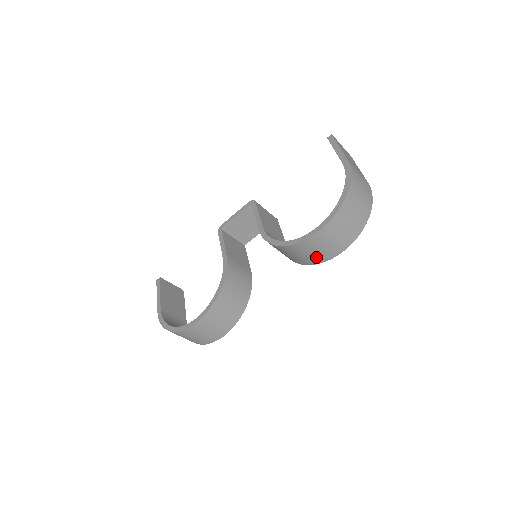
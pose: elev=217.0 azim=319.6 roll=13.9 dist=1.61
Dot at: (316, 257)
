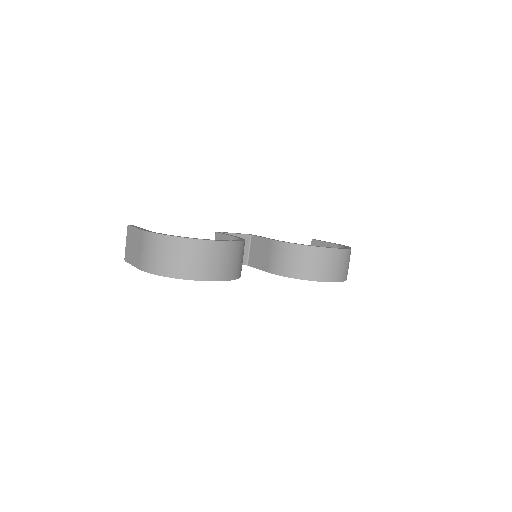
Dot at: (319, 272)
